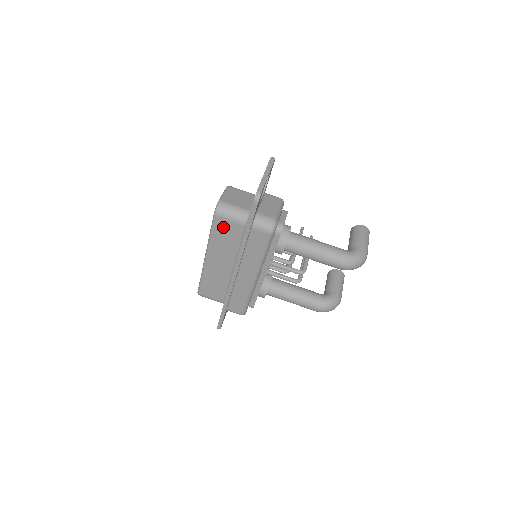
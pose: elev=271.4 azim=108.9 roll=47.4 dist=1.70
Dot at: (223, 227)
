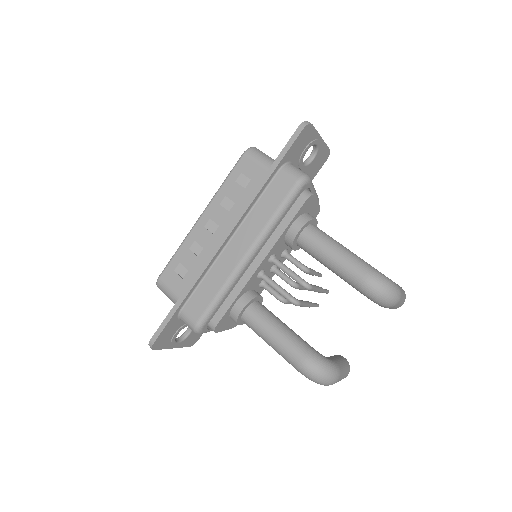
Dot at: (245, 171)
